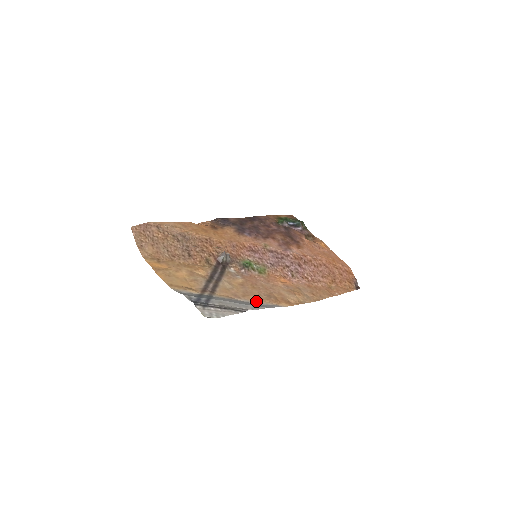
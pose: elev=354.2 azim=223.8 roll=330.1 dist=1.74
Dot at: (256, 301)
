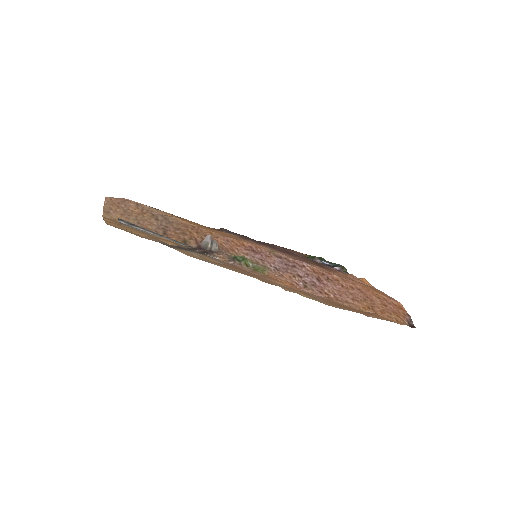
Dot at: (226, 268)
